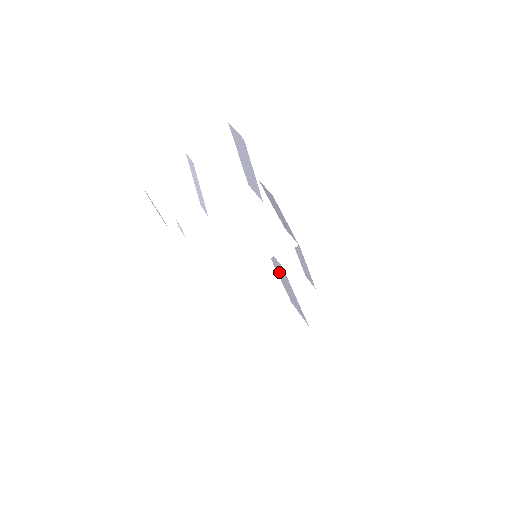
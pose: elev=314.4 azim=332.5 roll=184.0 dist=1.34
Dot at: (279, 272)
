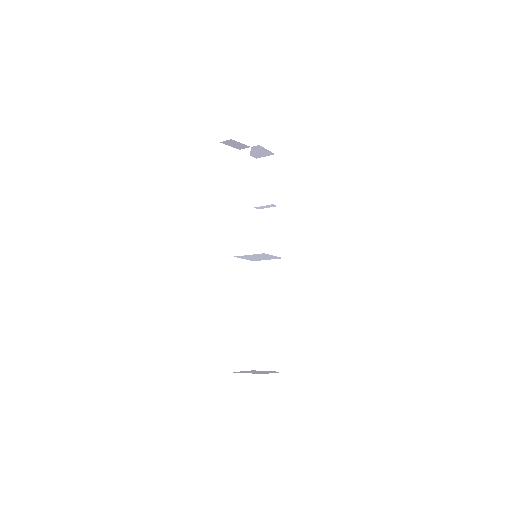
Dot at: (262, 294)
